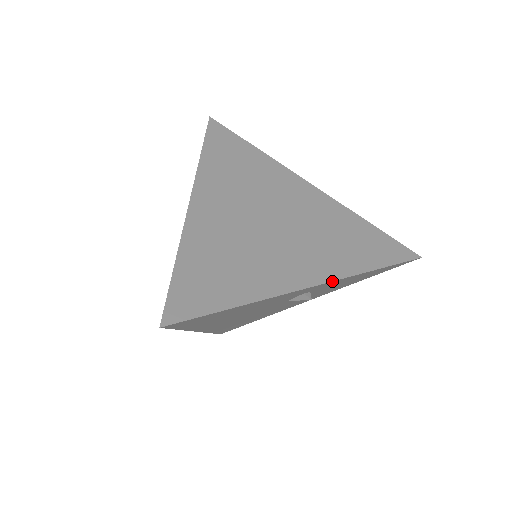
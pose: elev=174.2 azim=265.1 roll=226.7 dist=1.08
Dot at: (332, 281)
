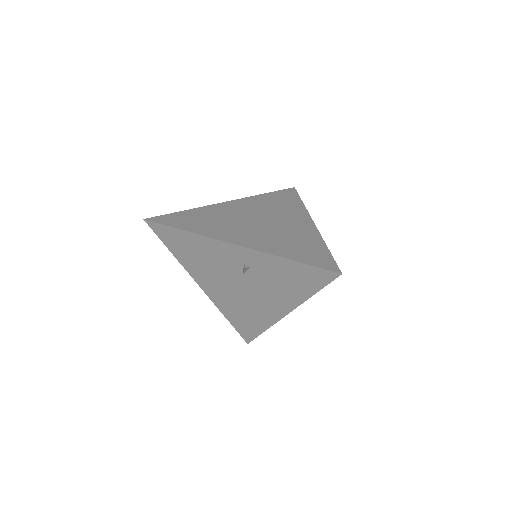
Dot at: (251, 248)
